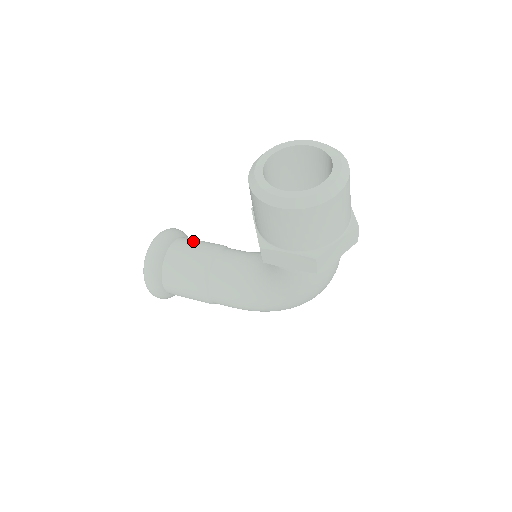
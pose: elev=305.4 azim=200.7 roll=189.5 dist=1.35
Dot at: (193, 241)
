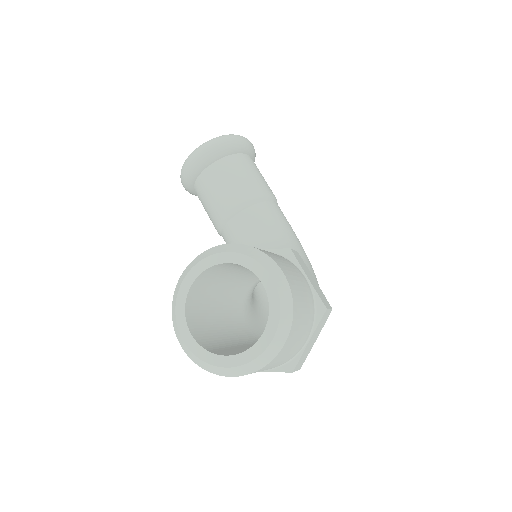
Dot at: (236, 172)
